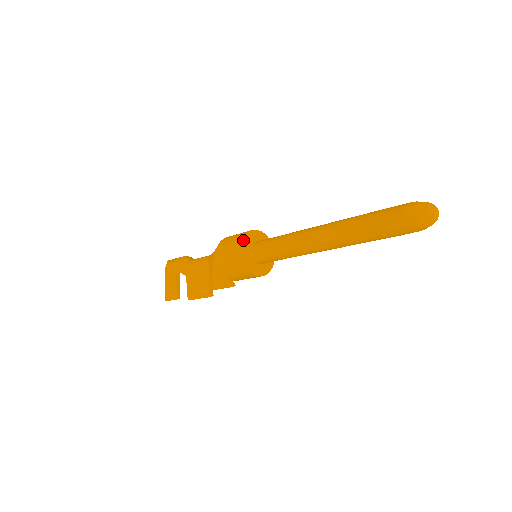
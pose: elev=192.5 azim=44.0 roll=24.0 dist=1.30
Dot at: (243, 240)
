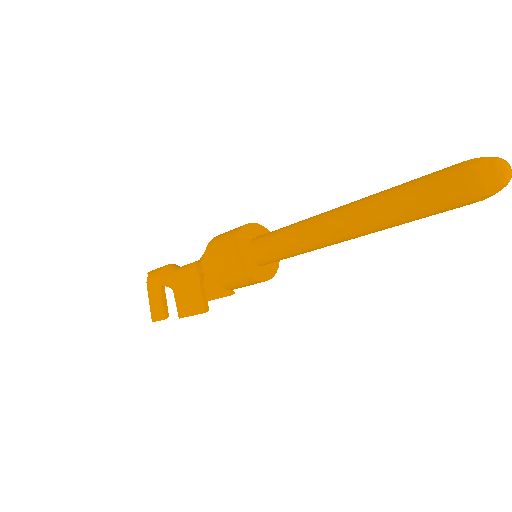
Dot at: (237, 238)
